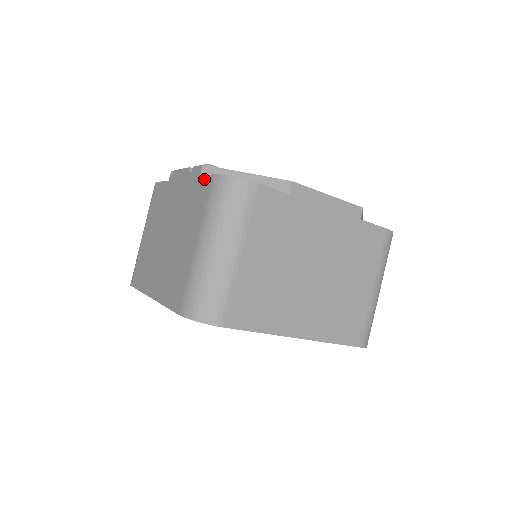
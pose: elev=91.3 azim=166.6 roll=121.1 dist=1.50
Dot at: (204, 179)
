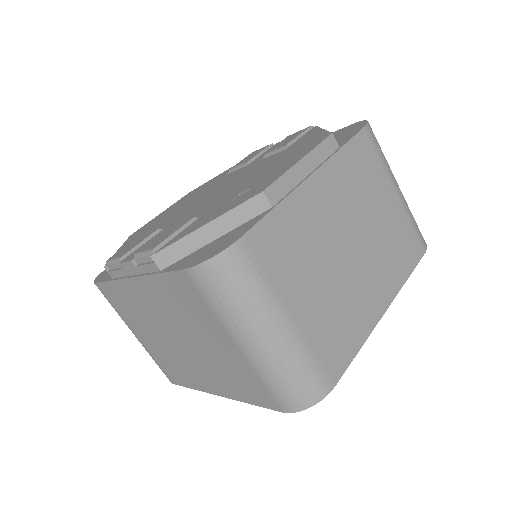
Dot at: (174, 276)
